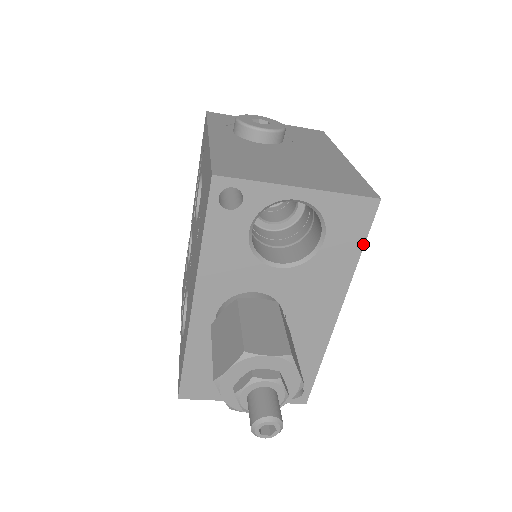
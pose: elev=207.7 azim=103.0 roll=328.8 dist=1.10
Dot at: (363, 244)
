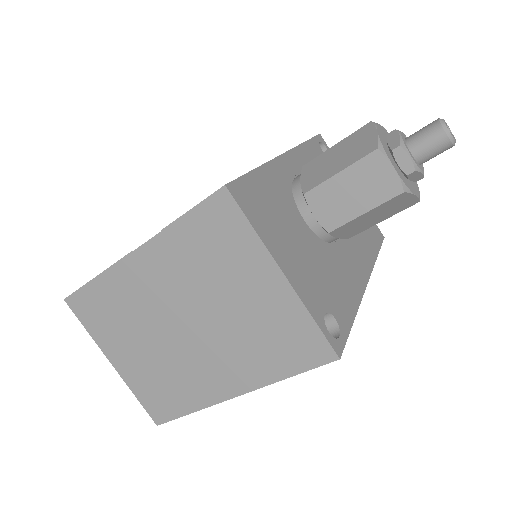
Dot at: (379, 250)
